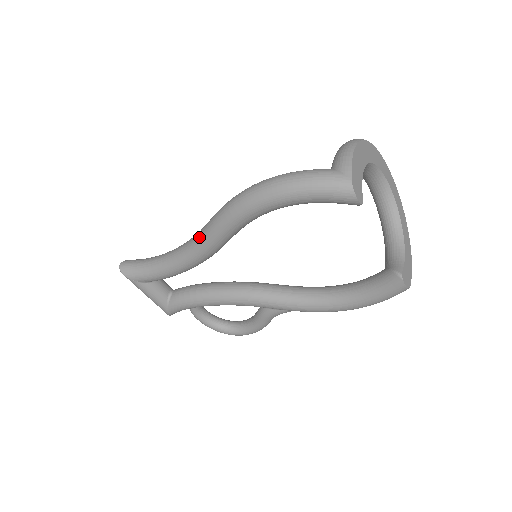
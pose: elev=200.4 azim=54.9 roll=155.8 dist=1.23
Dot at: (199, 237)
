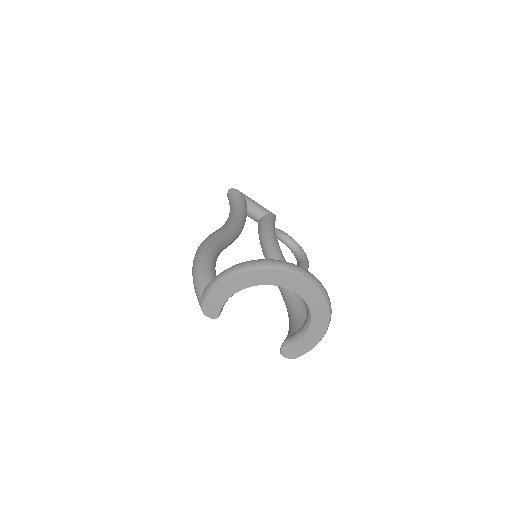
Dot at: occluded
